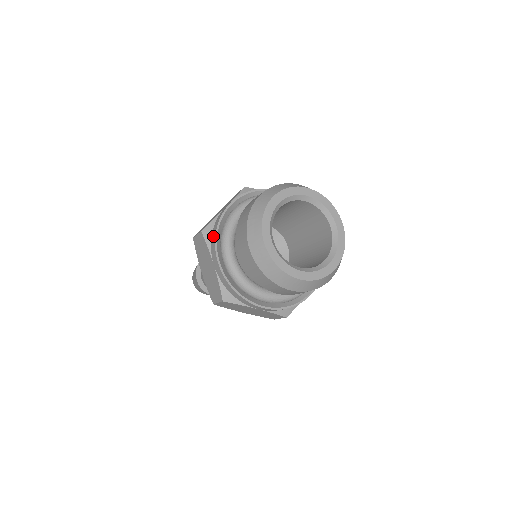
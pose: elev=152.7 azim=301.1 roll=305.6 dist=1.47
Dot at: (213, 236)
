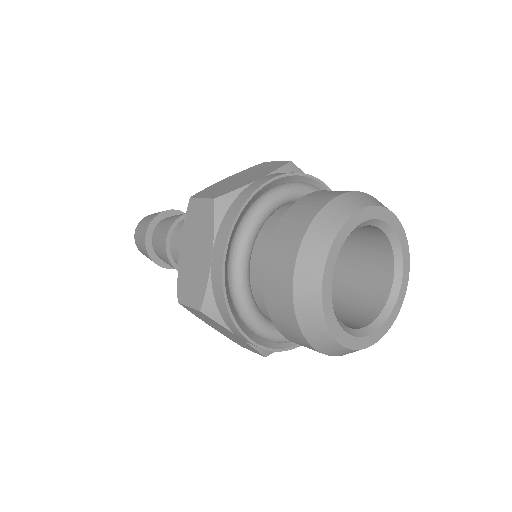
Dot at: (225, 315)
